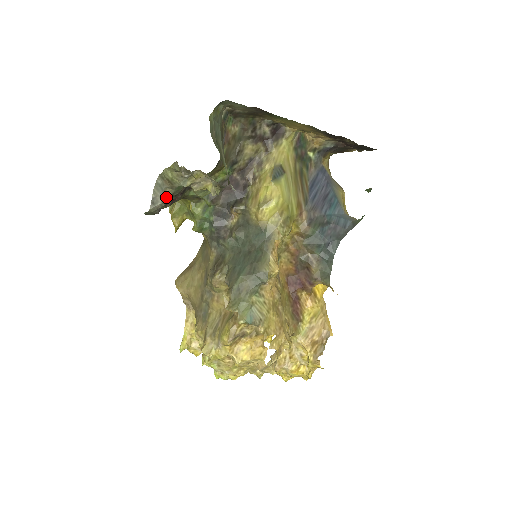
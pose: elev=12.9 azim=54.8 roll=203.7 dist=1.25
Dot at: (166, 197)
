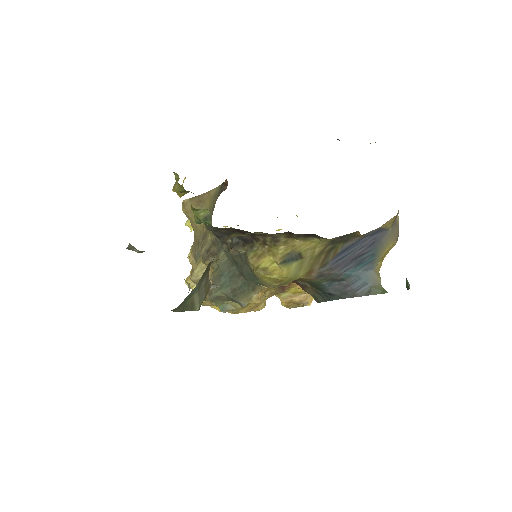
Dot at: (144, 251)
